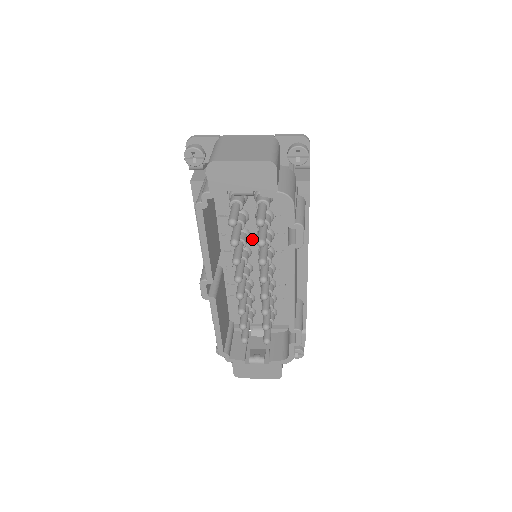
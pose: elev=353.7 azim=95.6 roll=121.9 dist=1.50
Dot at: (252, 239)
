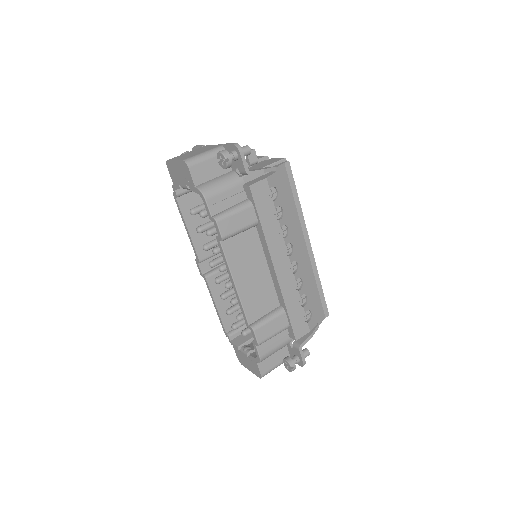
Dot at: occluded
